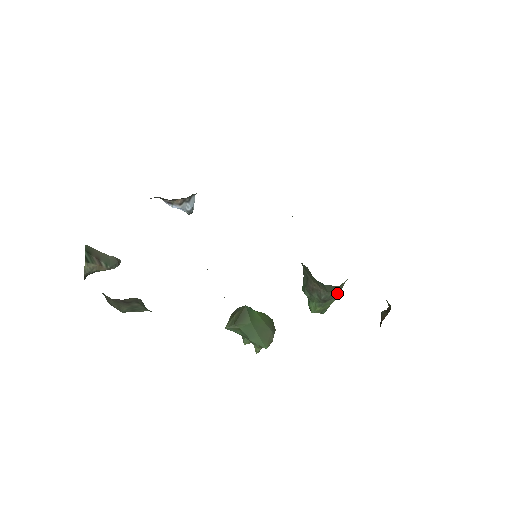
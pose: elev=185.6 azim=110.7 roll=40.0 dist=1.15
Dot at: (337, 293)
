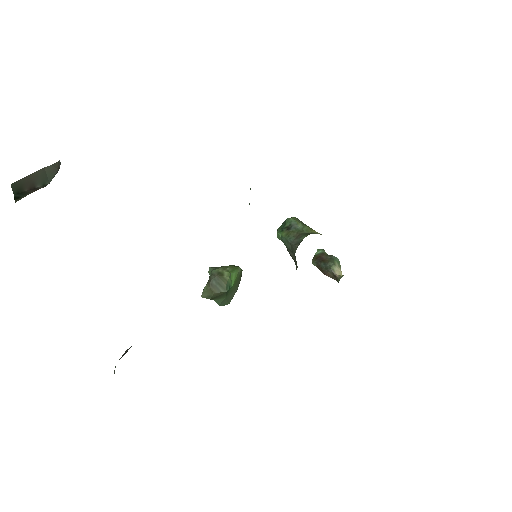
Dot at: occluded
